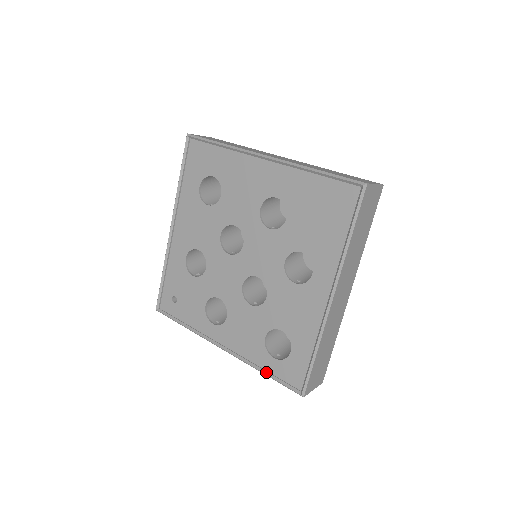
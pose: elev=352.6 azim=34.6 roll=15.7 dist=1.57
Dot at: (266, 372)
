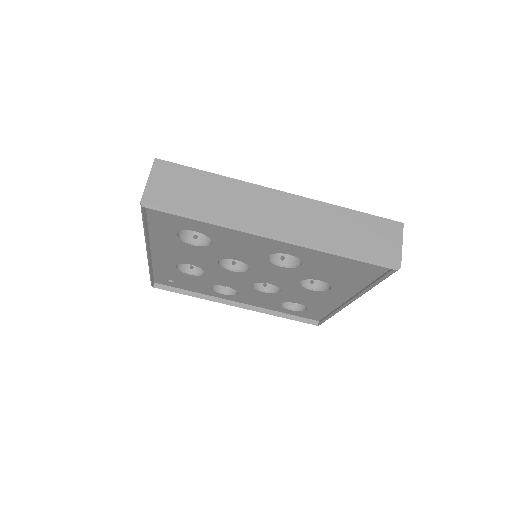
Dot at: (285, 317)
